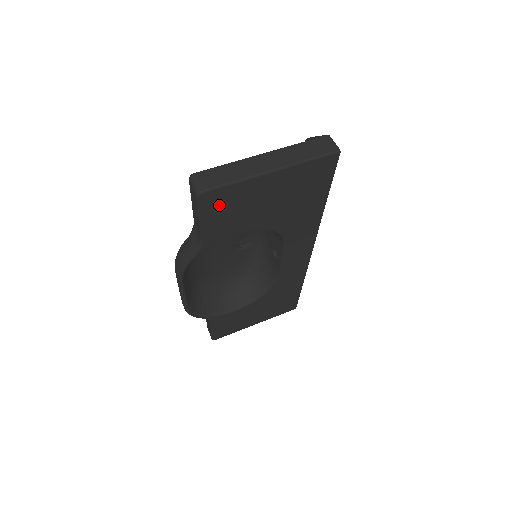
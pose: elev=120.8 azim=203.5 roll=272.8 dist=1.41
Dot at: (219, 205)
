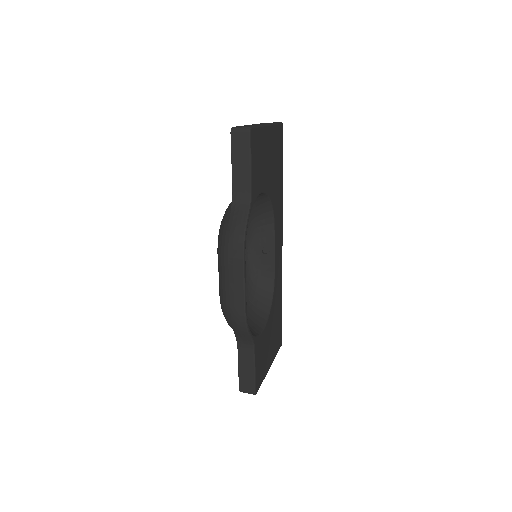
Dot at: (256, 149)
